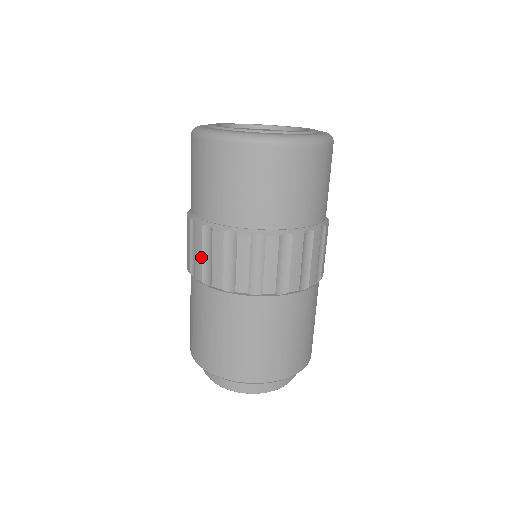
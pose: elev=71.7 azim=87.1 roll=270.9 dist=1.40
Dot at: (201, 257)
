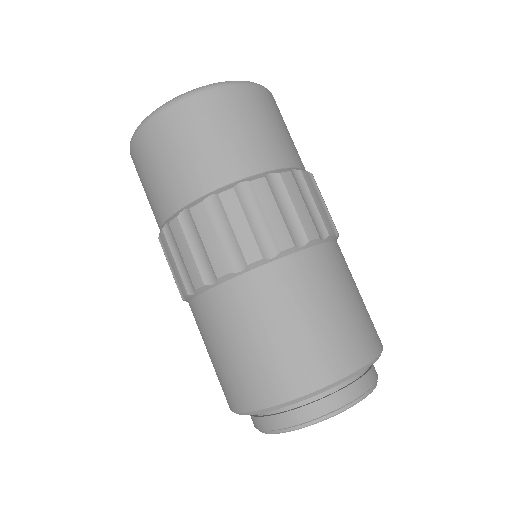
Dot at: (190, 254)
